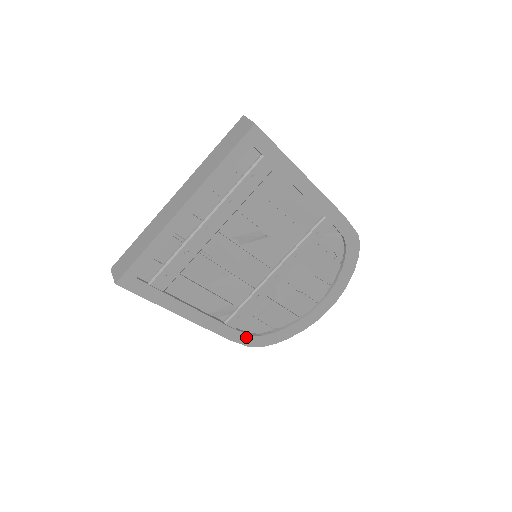
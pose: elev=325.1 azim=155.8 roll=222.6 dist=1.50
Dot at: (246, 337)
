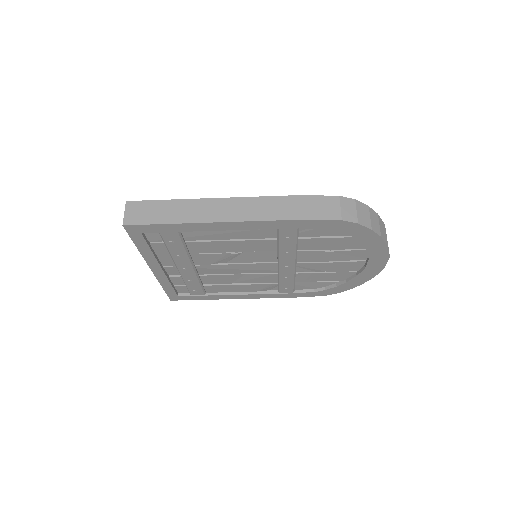
Dot at: (311, 293)
